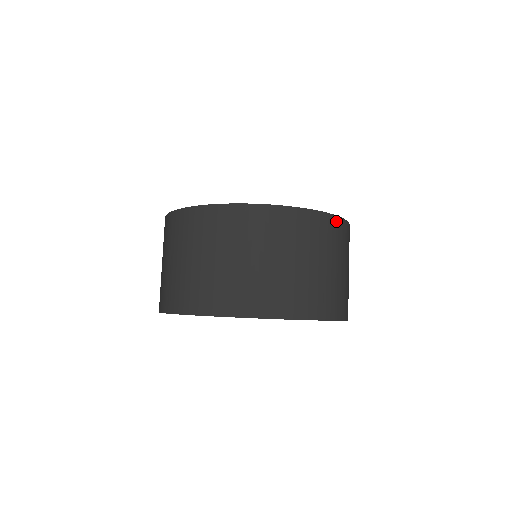
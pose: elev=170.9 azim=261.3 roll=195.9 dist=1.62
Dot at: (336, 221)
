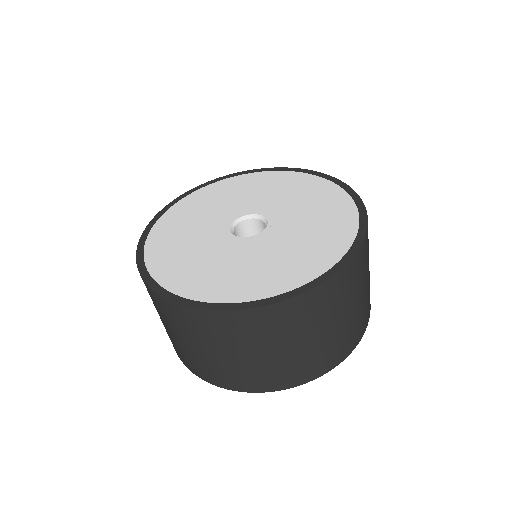
Dot at: (311, 295)
